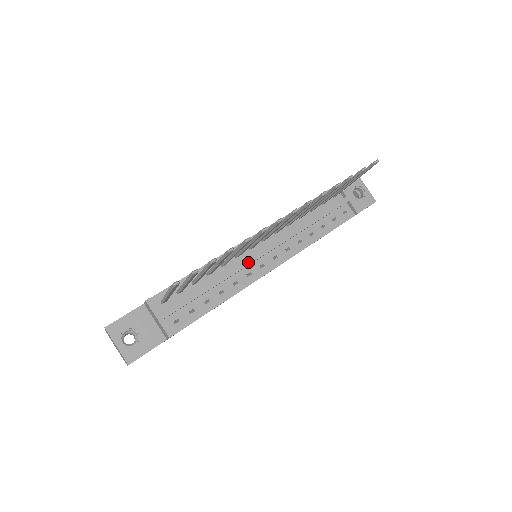
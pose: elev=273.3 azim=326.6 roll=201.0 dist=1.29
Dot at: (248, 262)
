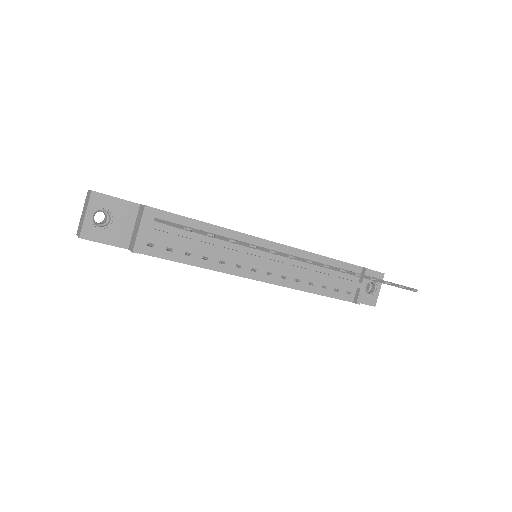
Dot at: (248, 257)
